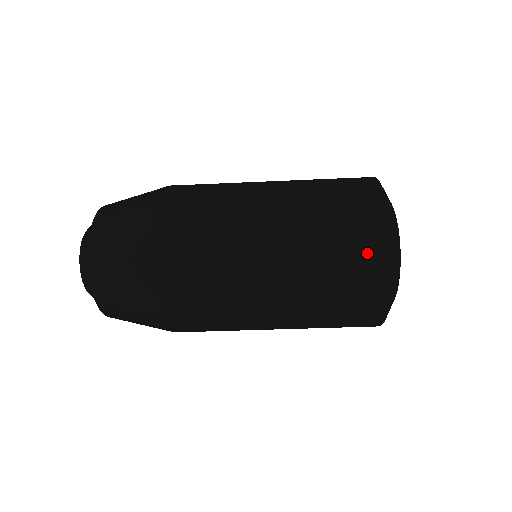
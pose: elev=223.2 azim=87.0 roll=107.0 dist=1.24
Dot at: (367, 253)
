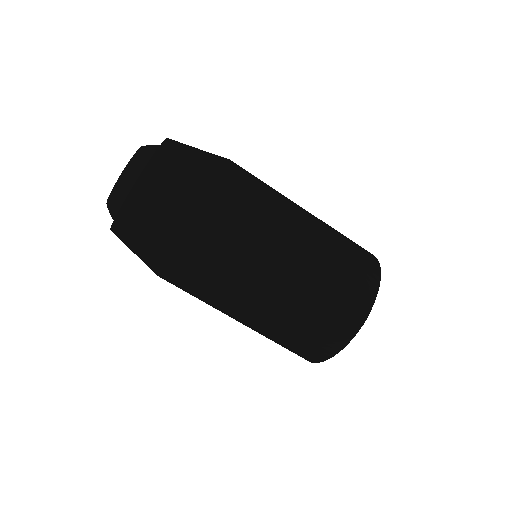
Dot at: (366, 264)
